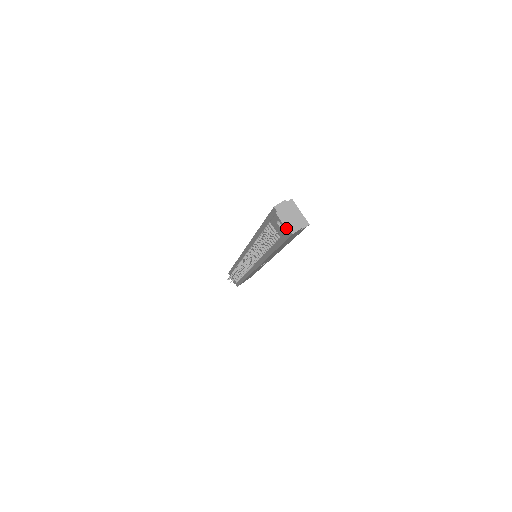
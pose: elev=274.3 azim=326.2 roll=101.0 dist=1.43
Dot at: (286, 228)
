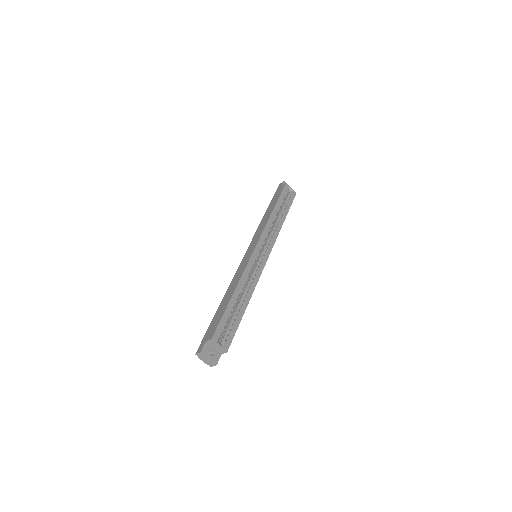
Dot at: occluded
